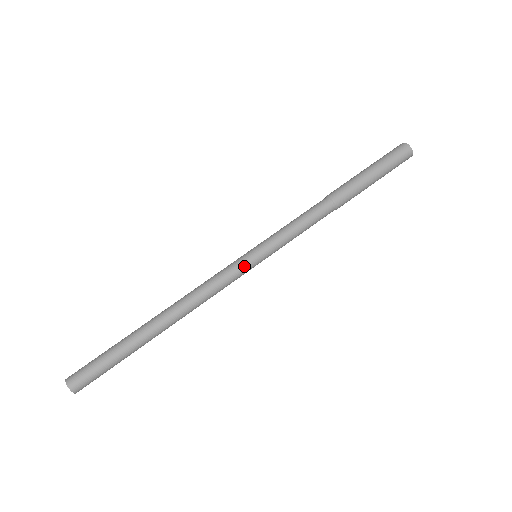
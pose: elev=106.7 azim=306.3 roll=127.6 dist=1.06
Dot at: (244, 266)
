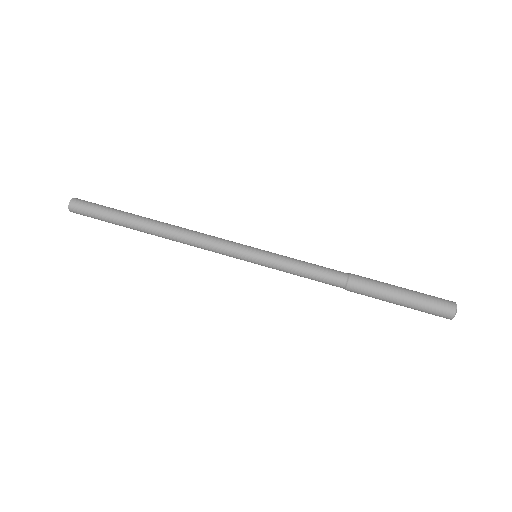
Dot at: (241, 246)
